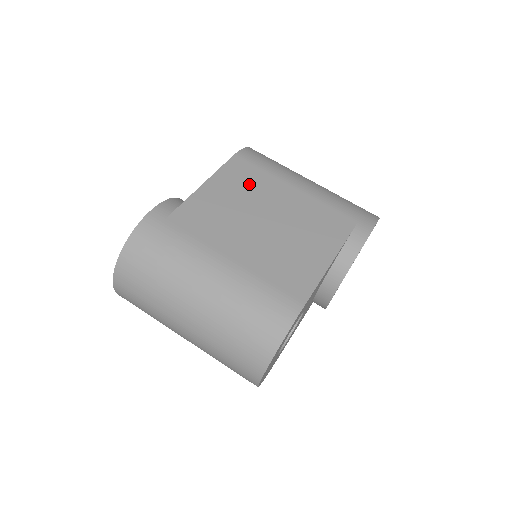
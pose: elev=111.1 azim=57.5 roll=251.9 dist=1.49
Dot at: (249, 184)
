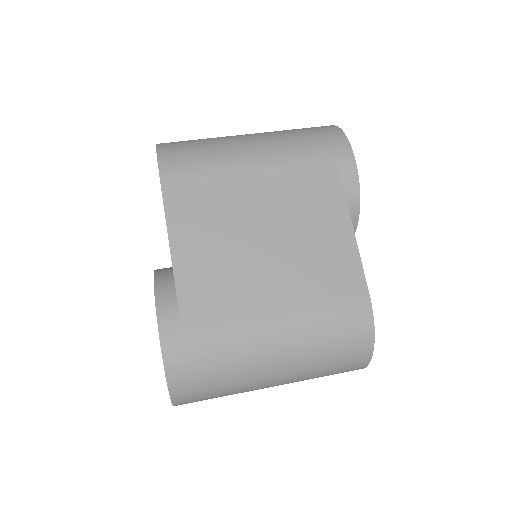
Dot at: (210, 208)
